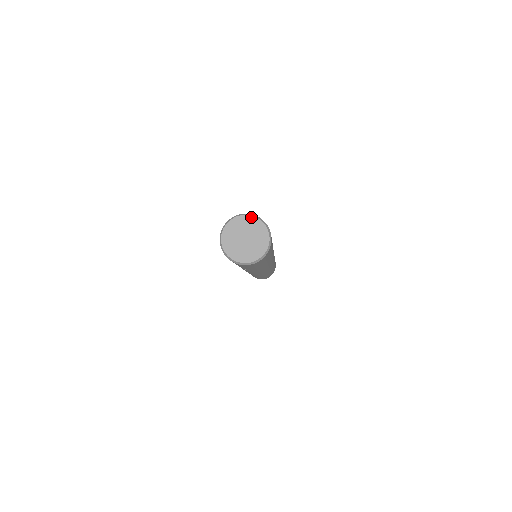
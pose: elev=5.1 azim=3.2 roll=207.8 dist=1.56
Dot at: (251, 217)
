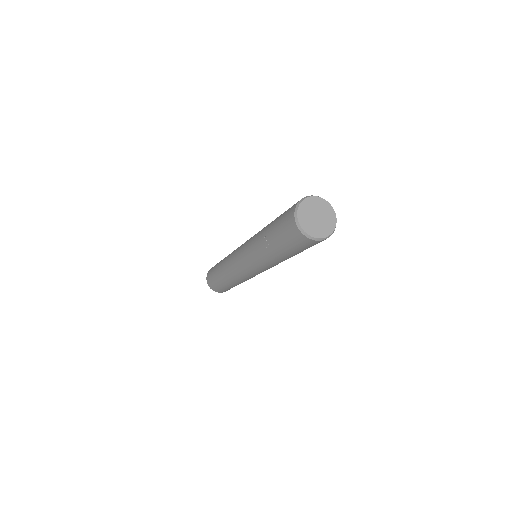
Dot at: (332, 209)
